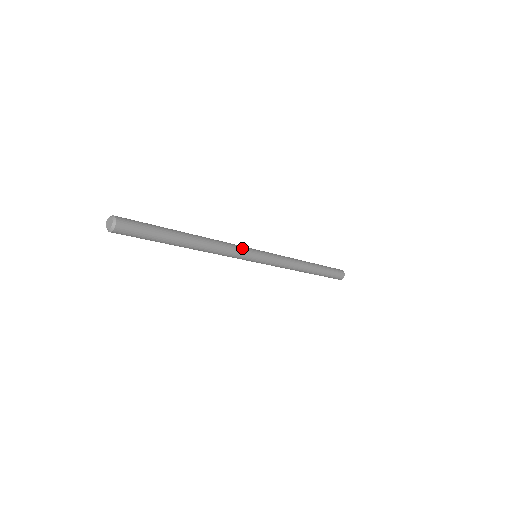
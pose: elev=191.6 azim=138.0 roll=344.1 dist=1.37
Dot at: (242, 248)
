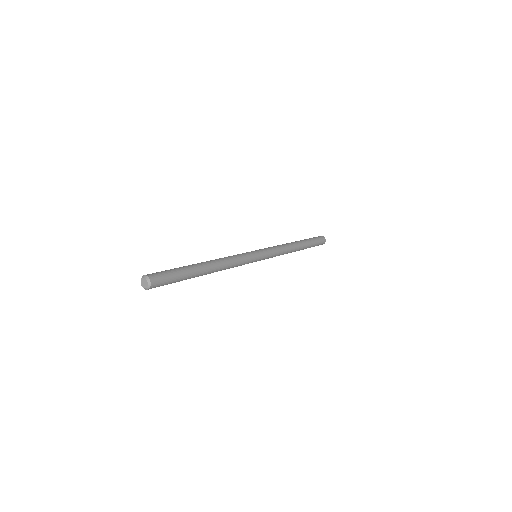
Dot at: (243, 254)
